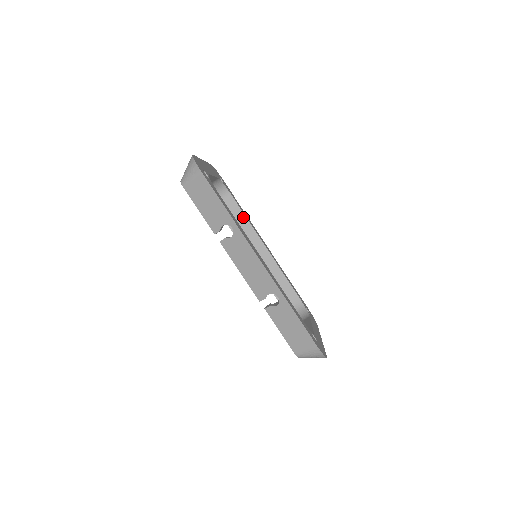
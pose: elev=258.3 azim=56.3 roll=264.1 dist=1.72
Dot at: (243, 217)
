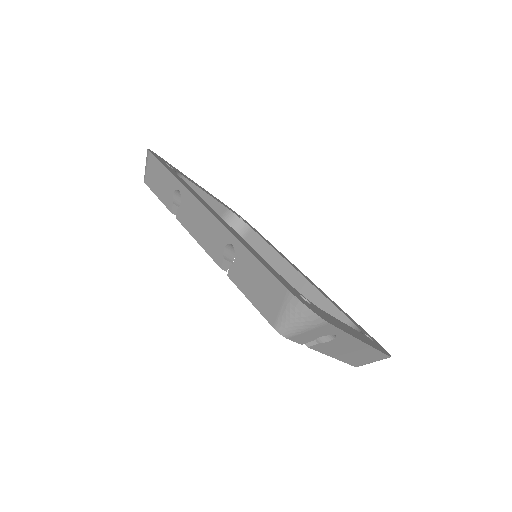
Dot at: (267, 246)
